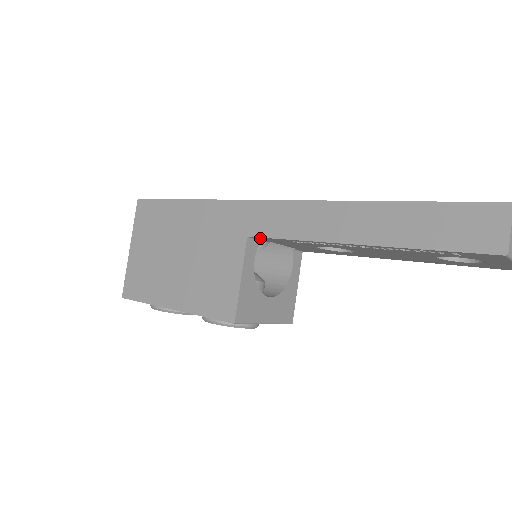
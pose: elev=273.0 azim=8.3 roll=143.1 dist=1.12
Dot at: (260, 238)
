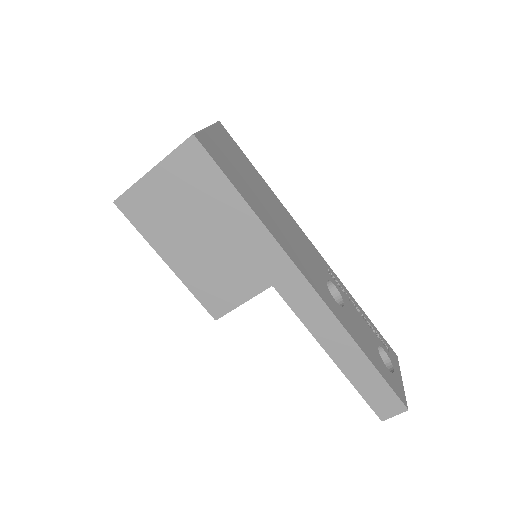
Dot at: (279, 290)
